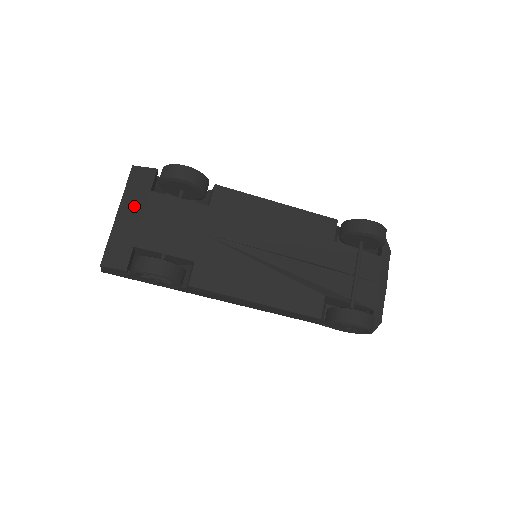
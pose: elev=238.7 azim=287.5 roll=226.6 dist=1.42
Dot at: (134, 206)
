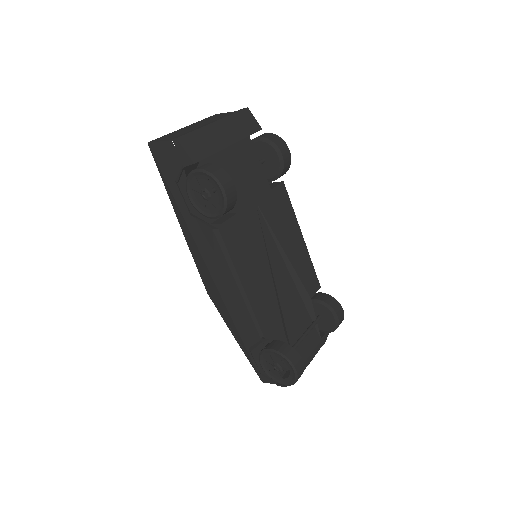
Dot at: (231, 131)
